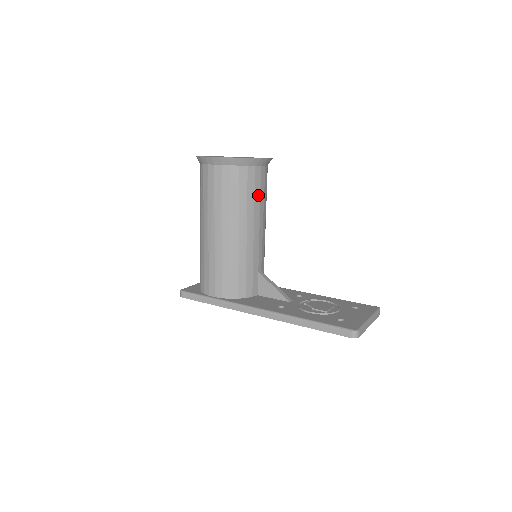
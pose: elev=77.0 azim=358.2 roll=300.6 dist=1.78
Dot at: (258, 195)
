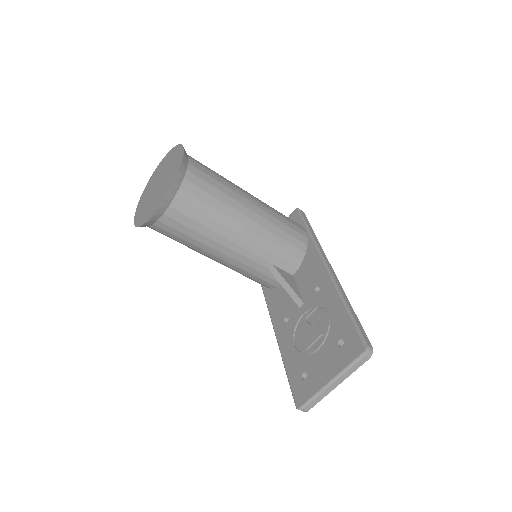
Dot at: (192, 232)
